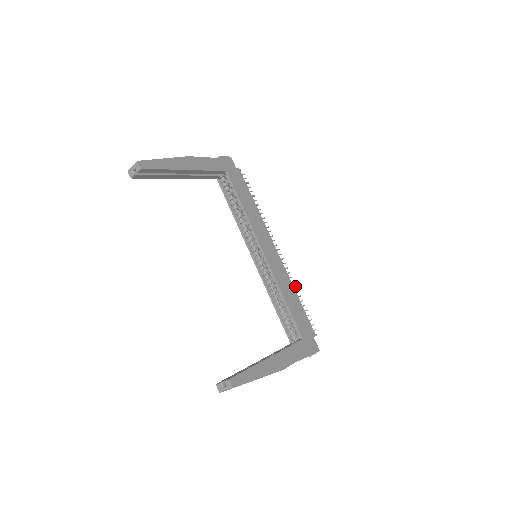
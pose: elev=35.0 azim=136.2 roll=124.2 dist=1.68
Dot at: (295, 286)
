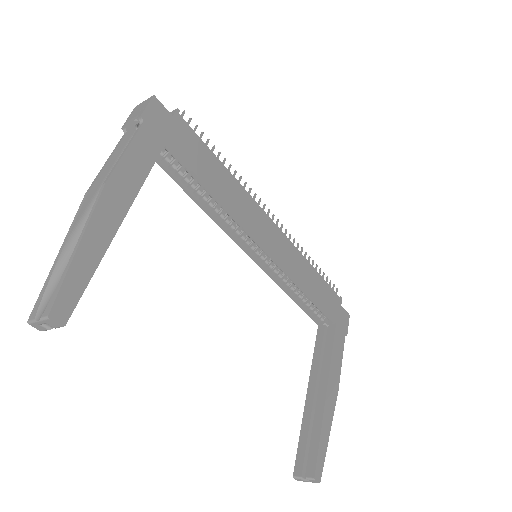
Dot at: (305, 254)
